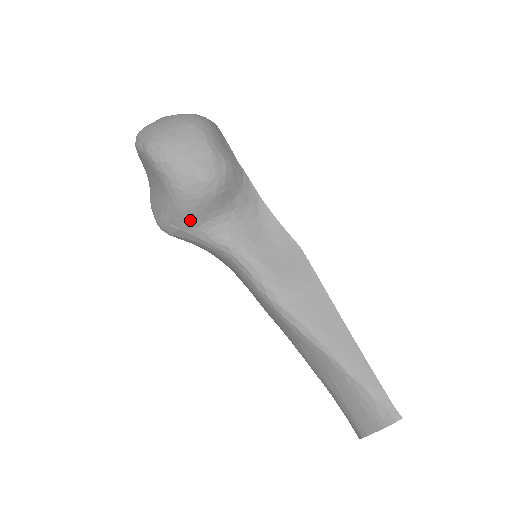
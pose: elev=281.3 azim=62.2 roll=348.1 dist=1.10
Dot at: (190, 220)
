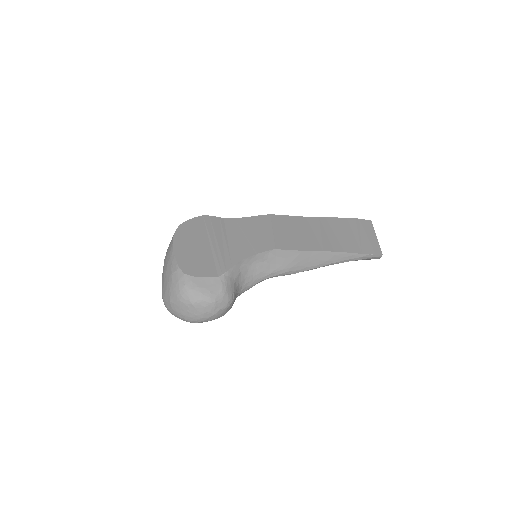
Dot at: occluded
